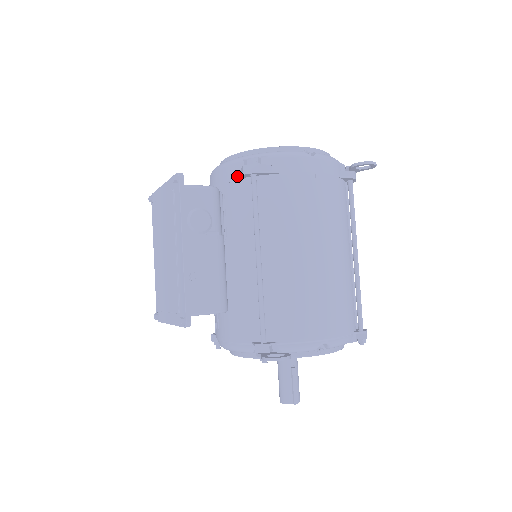
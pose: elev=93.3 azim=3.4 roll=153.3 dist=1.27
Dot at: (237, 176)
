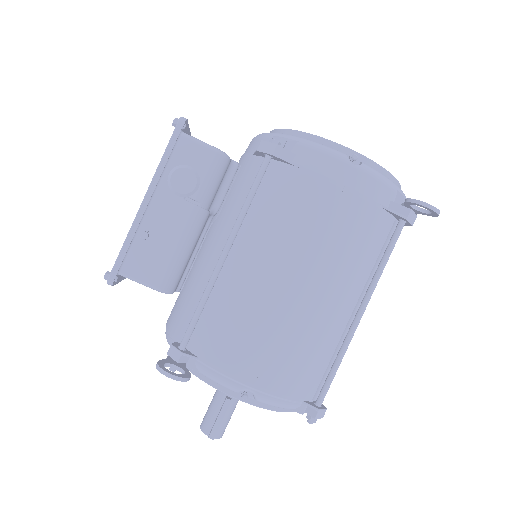
Dot at: (255, 151)
